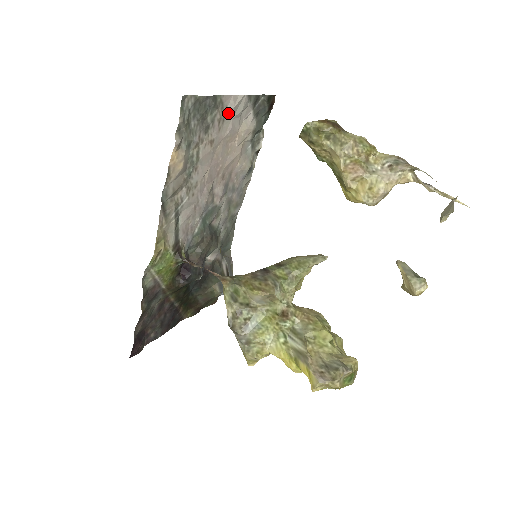
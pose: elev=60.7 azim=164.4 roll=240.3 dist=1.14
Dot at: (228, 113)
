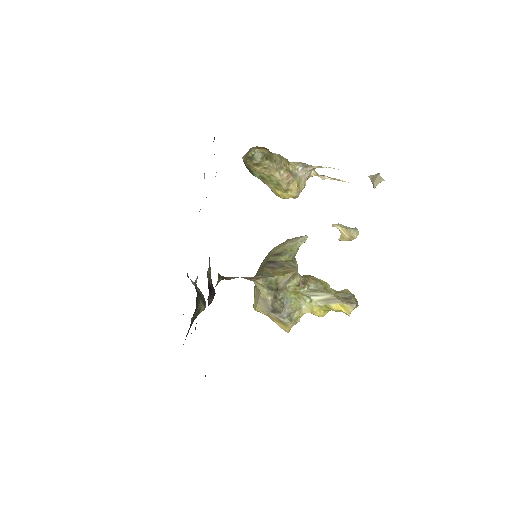
Dot at: occluded
